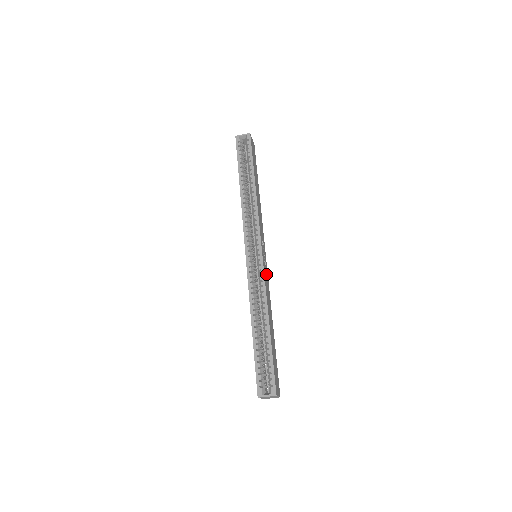
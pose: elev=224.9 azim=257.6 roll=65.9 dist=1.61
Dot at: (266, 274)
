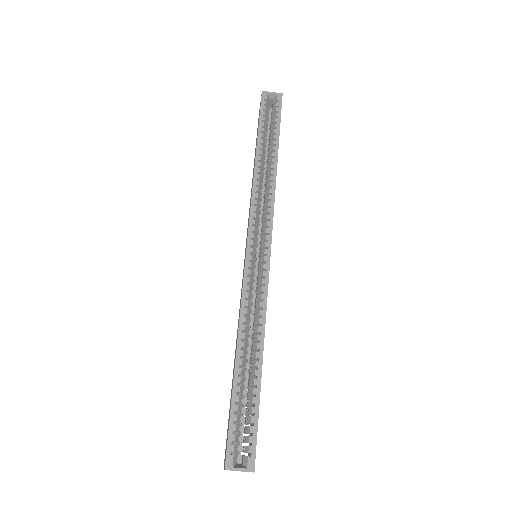
Dot at: occluded
